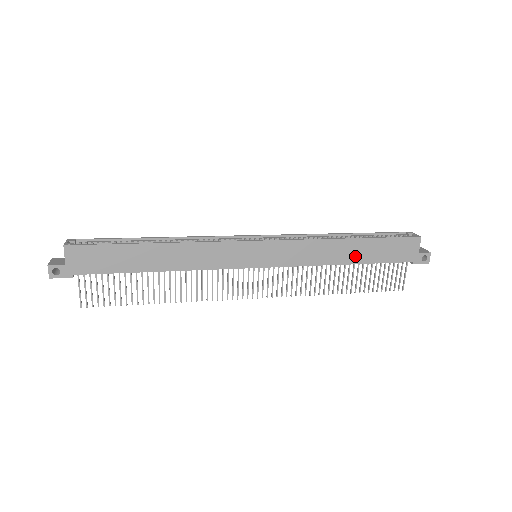
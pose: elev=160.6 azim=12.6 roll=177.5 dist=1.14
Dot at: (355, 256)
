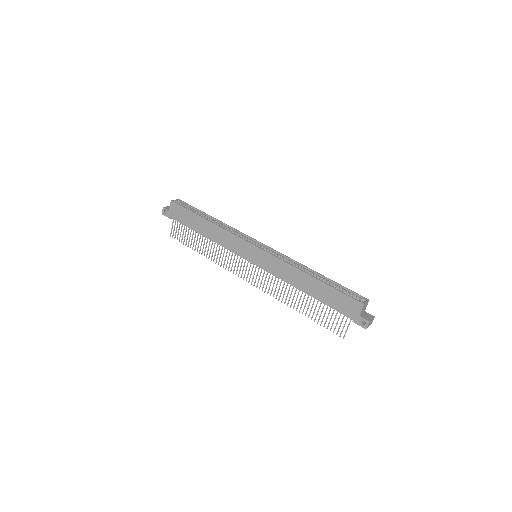
Dot at: (312, 290)
